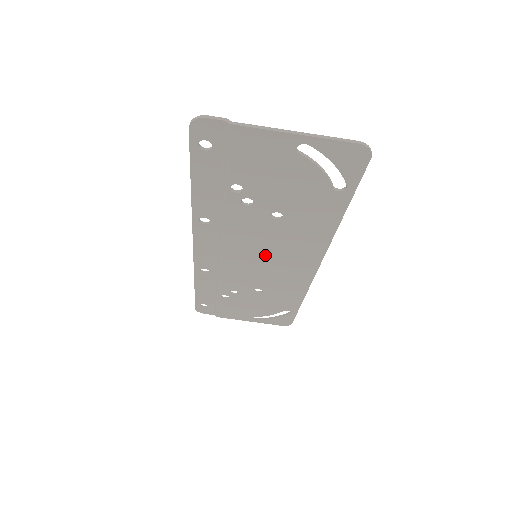
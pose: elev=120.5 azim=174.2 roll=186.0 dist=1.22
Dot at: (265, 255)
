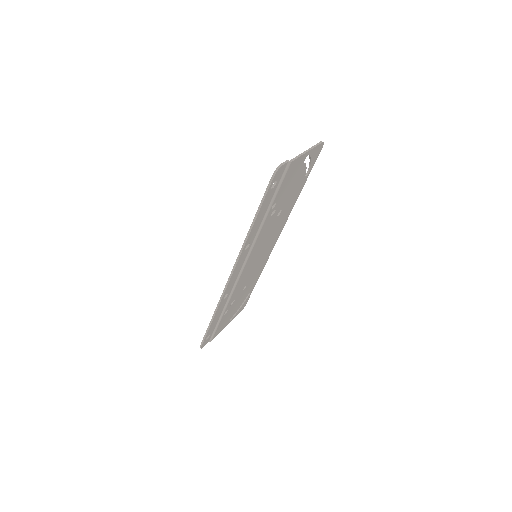
Dot at: (261, 251)
